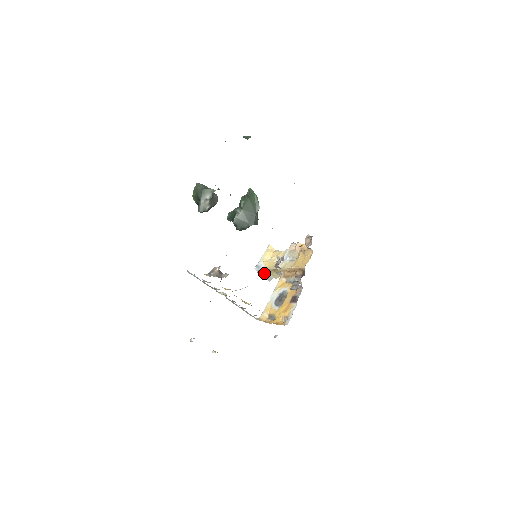
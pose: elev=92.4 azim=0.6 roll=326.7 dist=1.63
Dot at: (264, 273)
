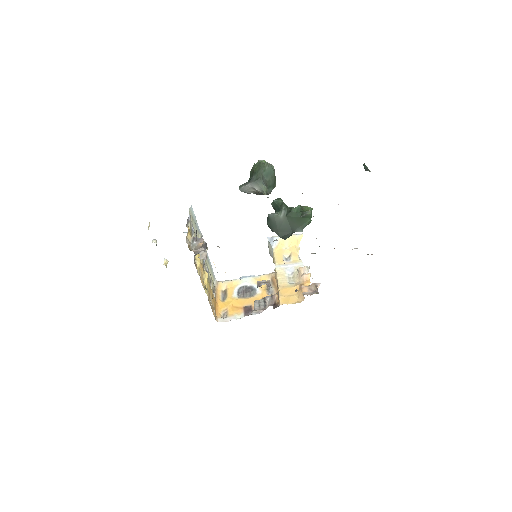
Dot at: (271, 249)
